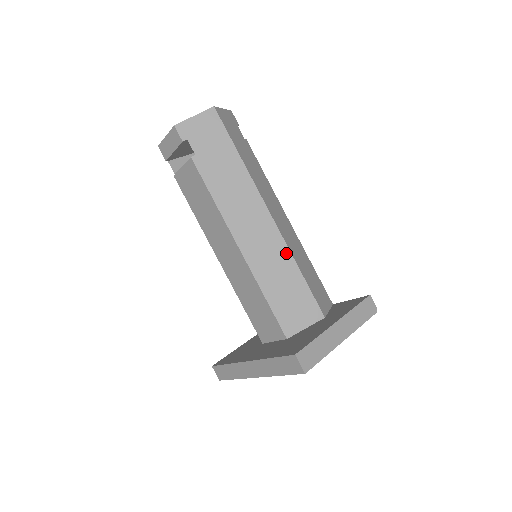
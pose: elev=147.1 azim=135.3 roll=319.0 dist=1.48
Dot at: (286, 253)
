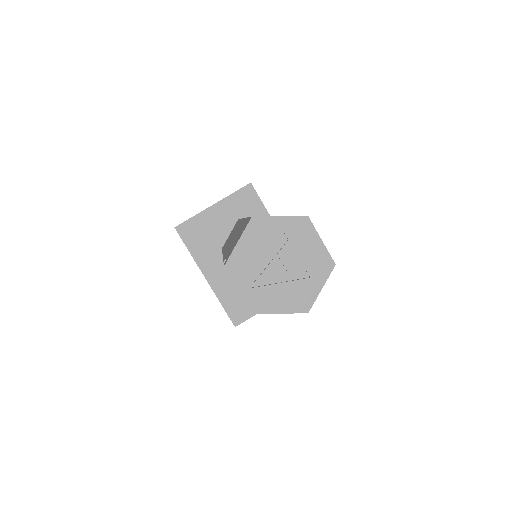
Dot at: occluded
